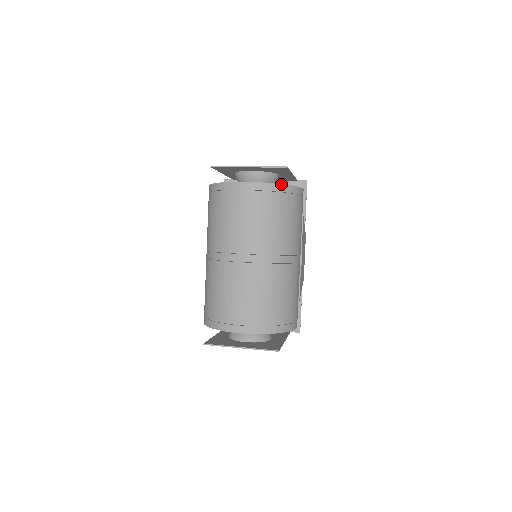
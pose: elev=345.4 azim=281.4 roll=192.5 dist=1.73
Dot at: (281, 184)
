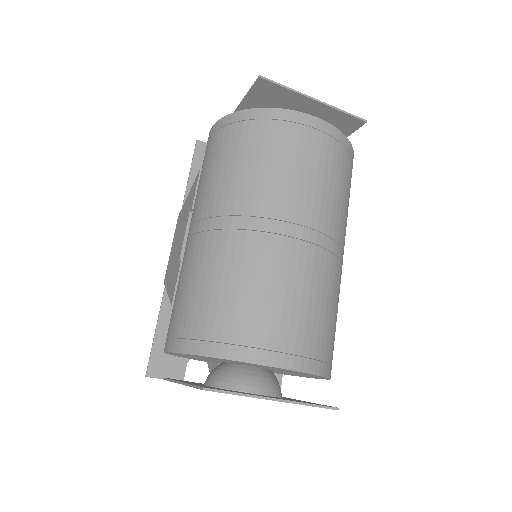
Dot at: occluded
